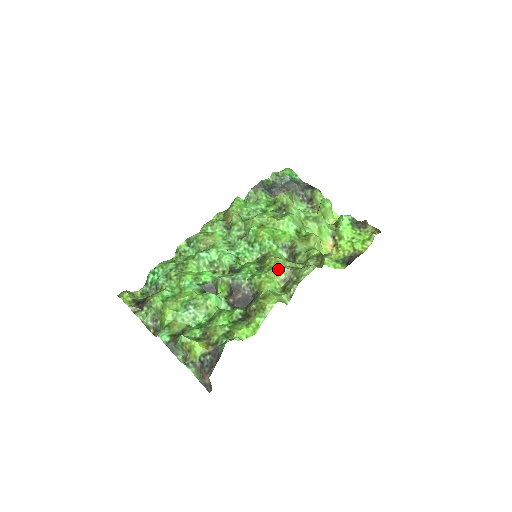
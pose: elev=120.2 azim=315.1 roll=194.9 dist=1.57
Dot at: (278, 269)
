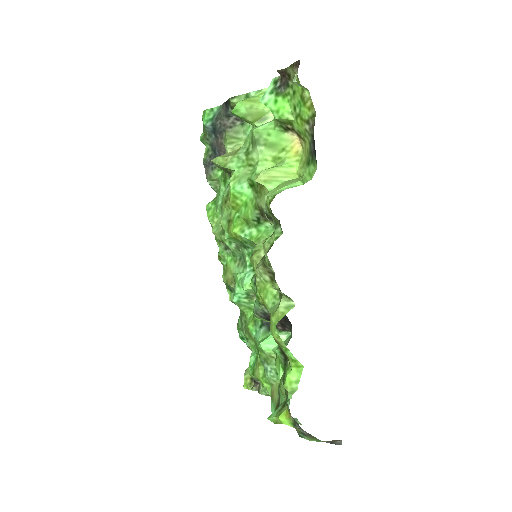
Dot at: (258, 274)
